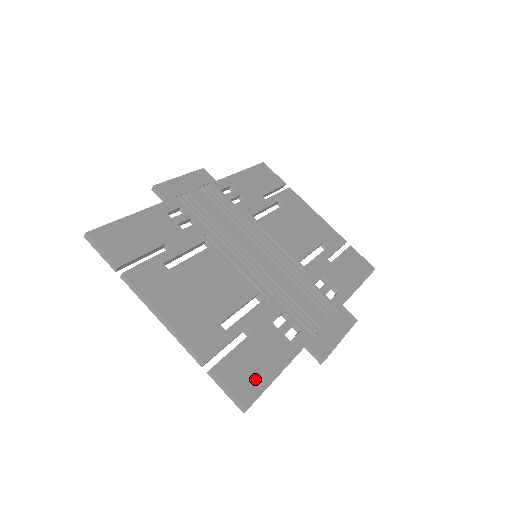
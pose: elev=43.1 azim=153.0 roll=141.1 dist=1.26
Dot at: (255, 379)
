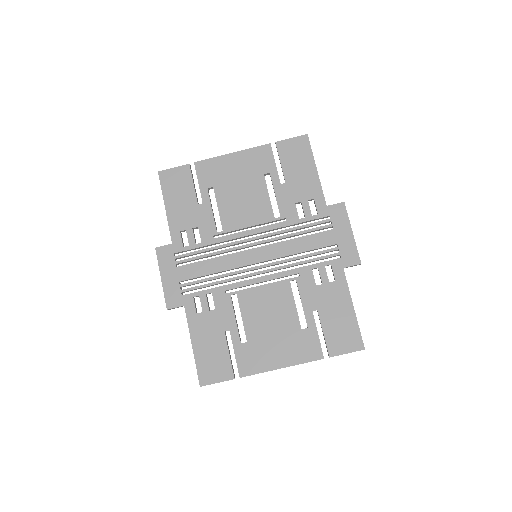
Dot at: (349, 330)
